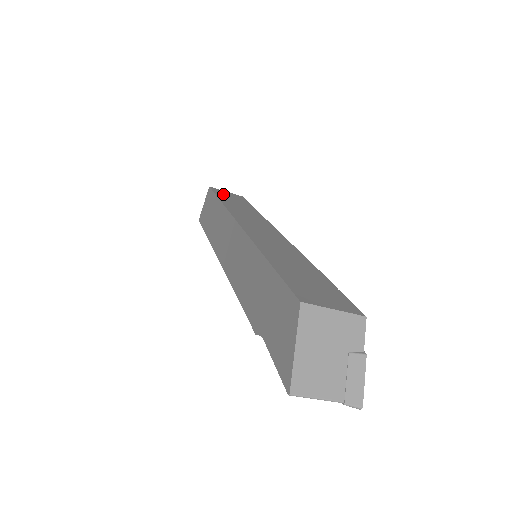
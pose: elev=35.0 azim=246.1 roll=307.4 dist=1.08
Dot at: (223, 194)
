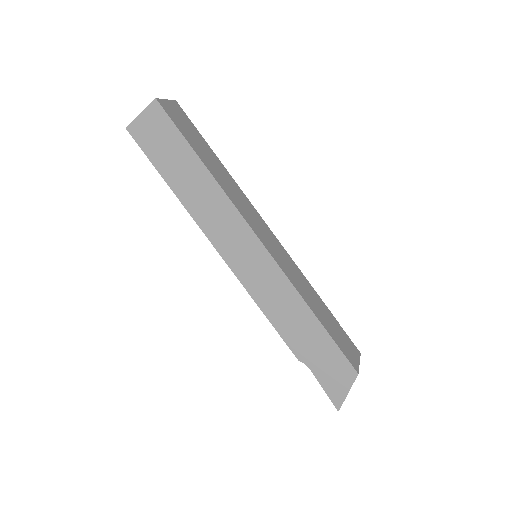
Dot at: (181, 124)
